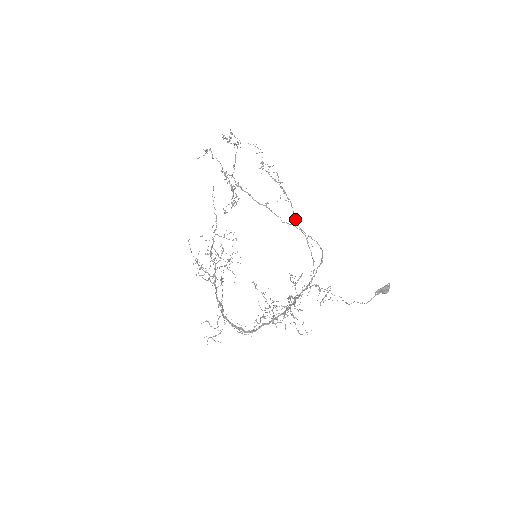
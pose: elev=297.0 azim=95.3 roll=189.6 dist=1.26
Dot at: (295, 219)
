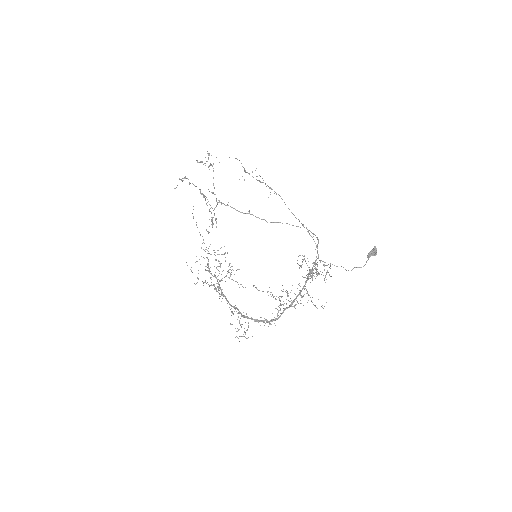
Dot at: (288, 208)
